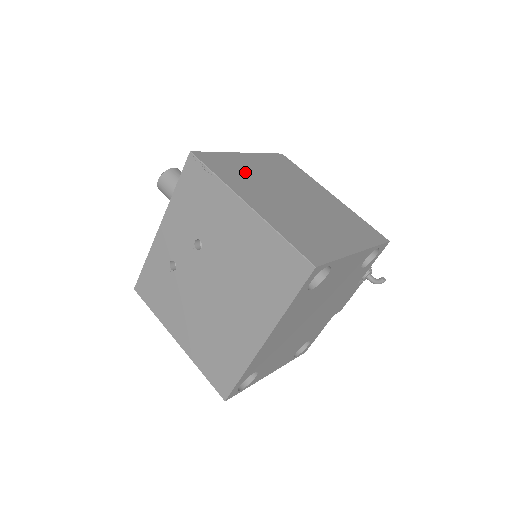
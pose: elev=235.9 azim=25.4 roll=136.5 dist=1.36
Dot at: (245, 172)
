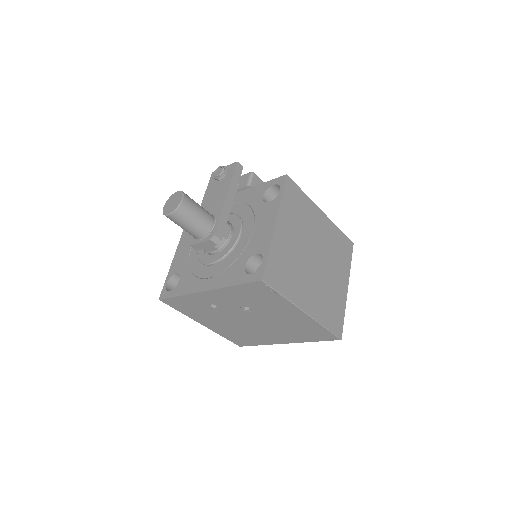
Dot at: (289, 261)
